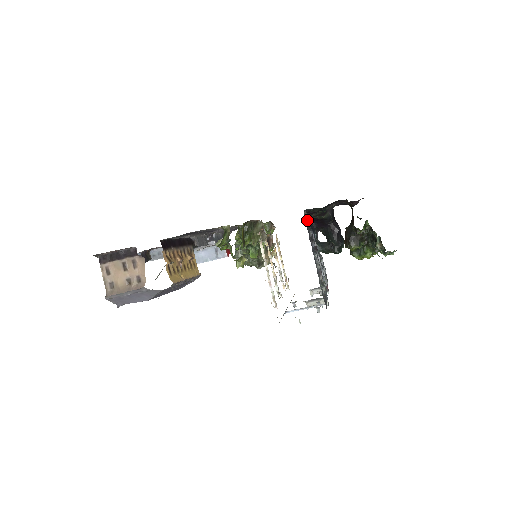
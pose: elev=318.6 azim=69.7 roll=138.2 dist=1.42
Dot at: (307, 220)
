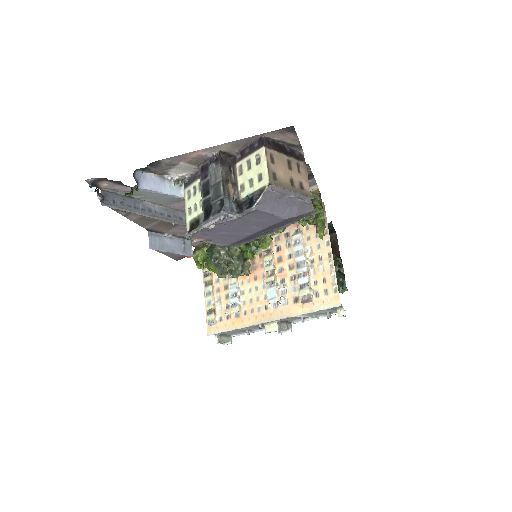
Dot at: occluded
